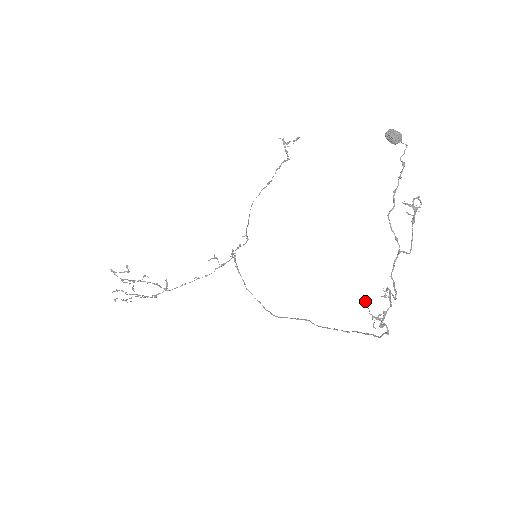
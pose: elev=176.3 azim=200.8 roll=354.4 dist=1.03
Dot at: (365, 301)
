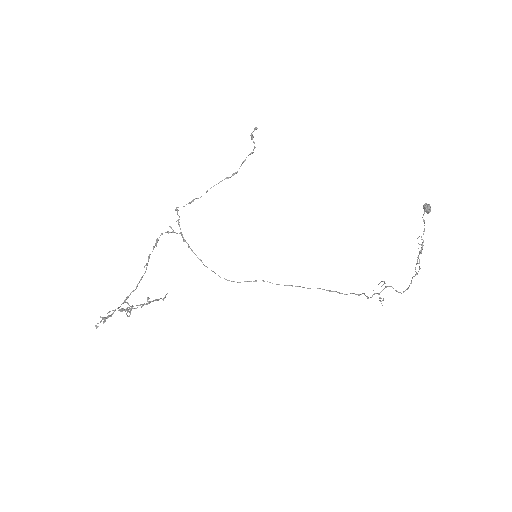
Dot at: occluded
